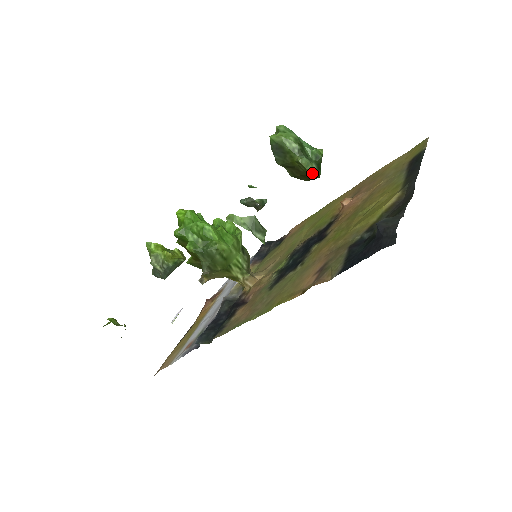
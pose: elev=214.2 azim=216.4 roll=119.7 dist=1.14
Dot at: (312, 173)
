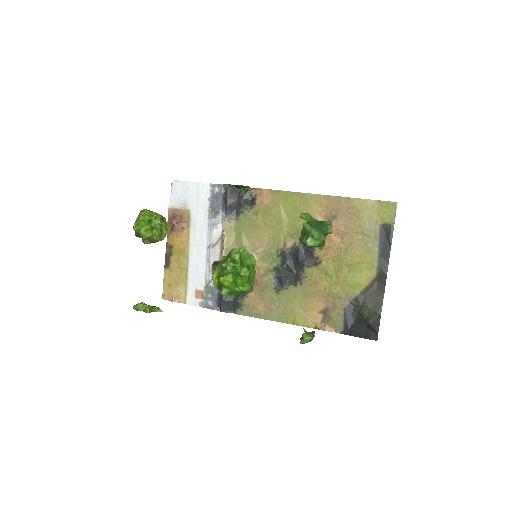
Dot at: occluded
